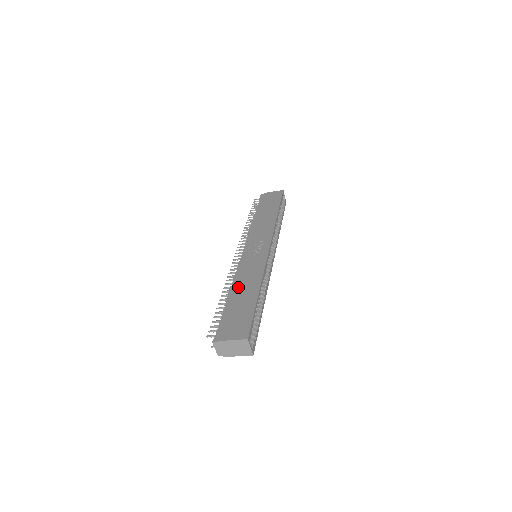
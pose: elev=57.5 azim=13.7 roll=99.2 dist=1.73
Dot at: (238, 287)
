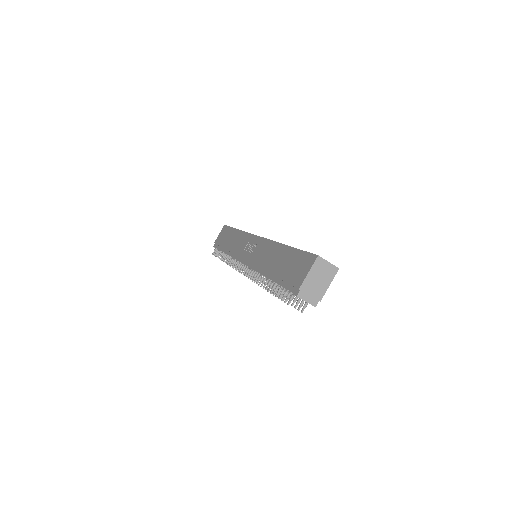
Dot at: (267, 267)
